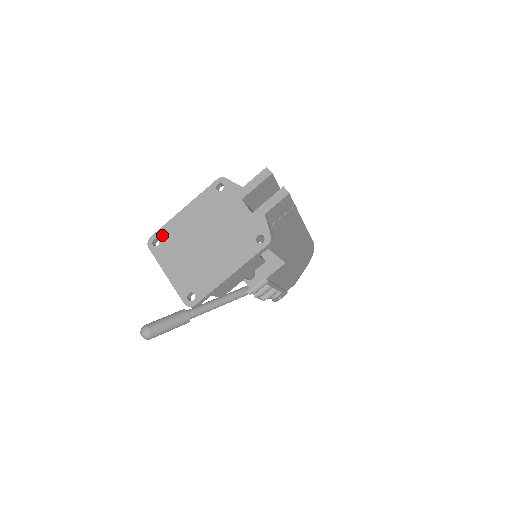
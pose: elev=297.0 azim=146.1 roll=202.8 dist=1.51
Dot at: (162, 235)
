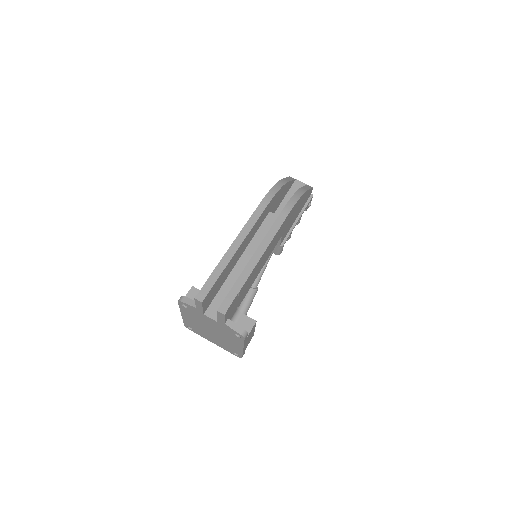
Dot at: (188, 325)
